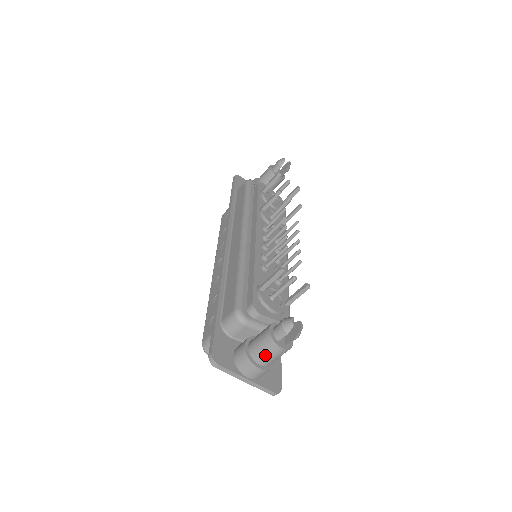
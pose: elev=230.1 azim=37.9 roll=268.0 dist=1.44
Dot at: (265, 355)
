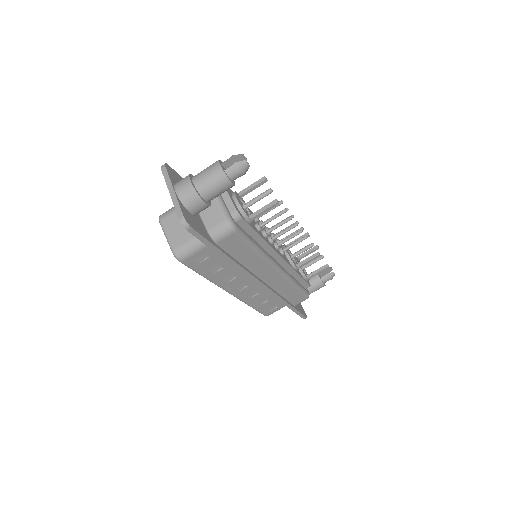
Dot at: (204, 172)
